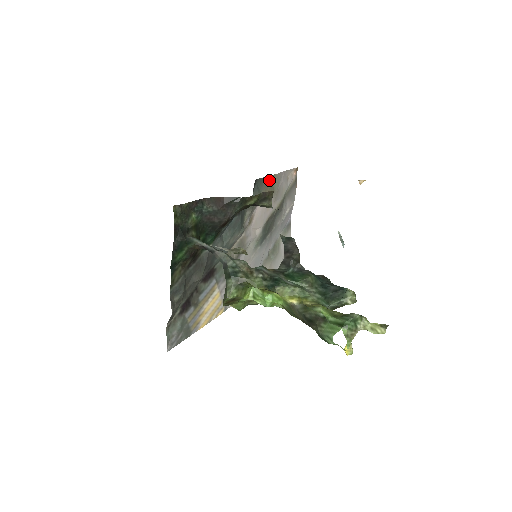
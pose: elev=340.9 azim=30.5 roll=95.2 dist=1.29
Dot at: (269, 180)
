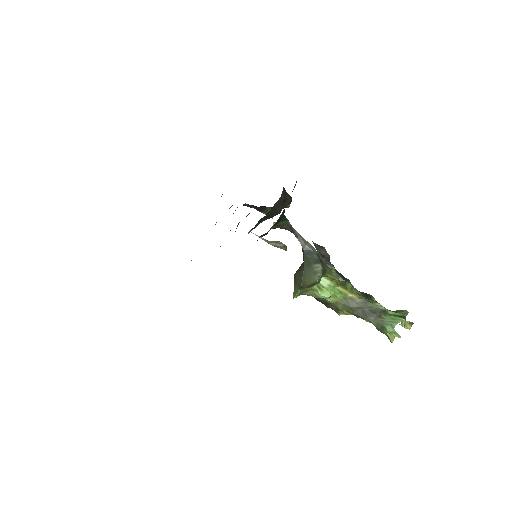
Dot at: occluded
